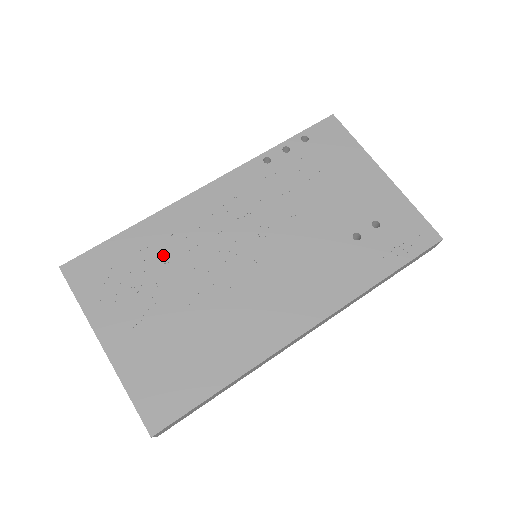
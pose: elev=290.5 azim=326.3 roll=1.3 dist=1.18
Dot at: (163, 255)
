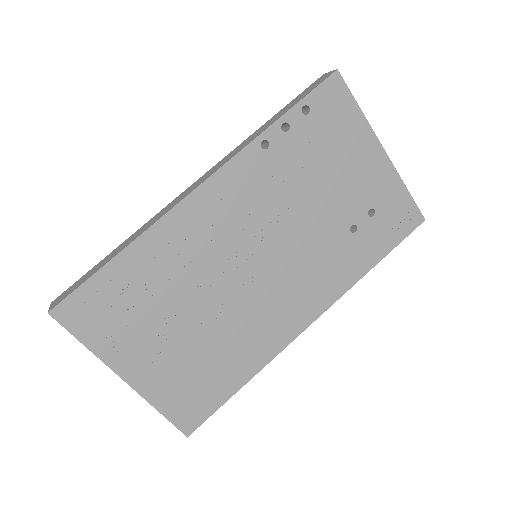
Dot at: (165, 279)
